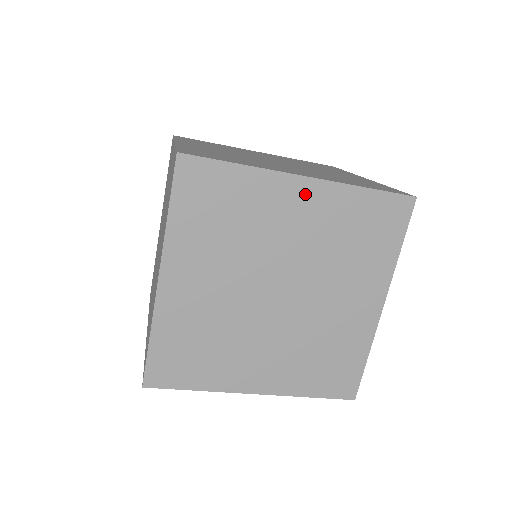
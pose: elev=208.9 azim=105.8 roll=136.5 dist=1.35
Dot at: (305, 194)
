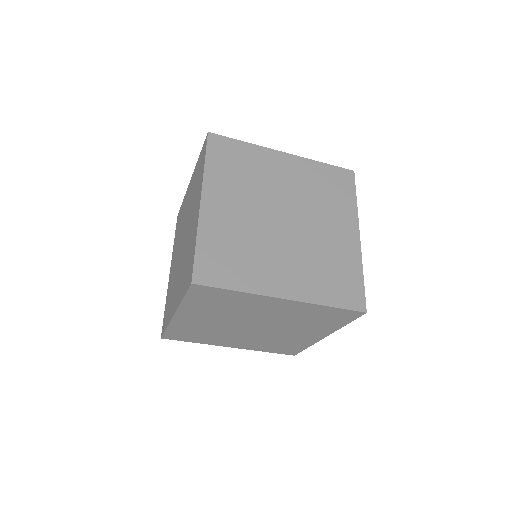
Dot at: (287, 162)
